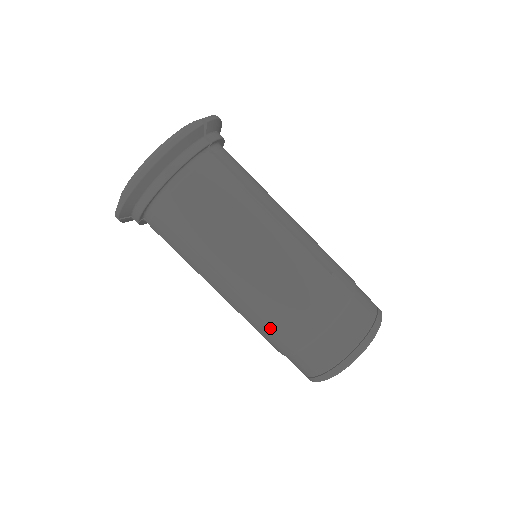
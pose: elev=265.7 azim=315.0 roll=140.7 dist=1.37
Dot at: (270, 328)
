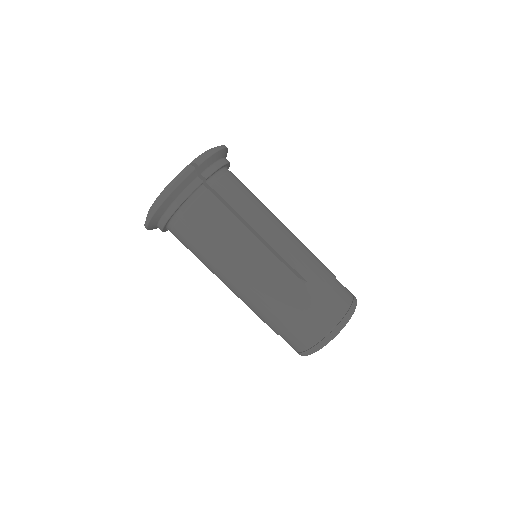
Dot at: (259, 317)
